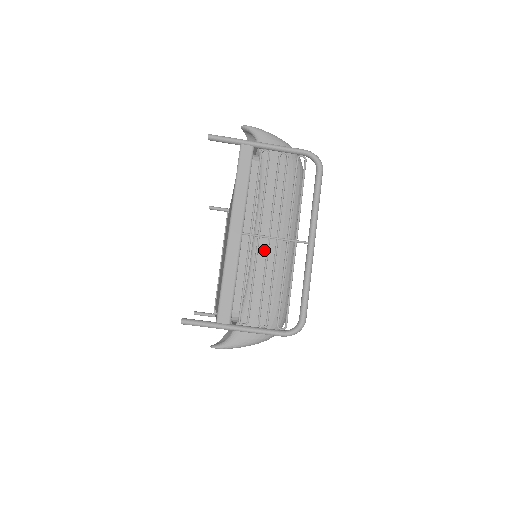
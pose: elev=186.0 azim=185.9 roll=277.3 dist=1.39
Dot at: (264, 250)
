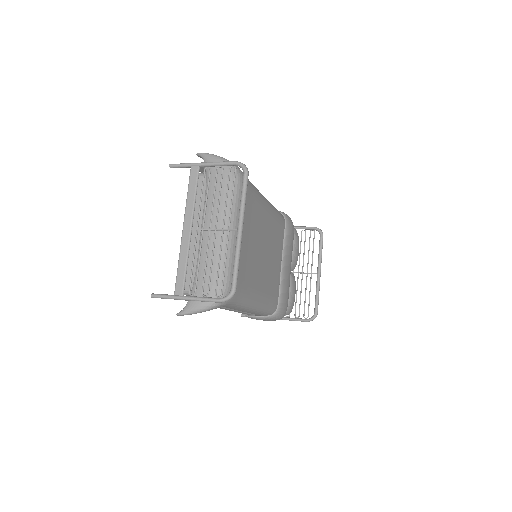
Dot at: (206, 239)
